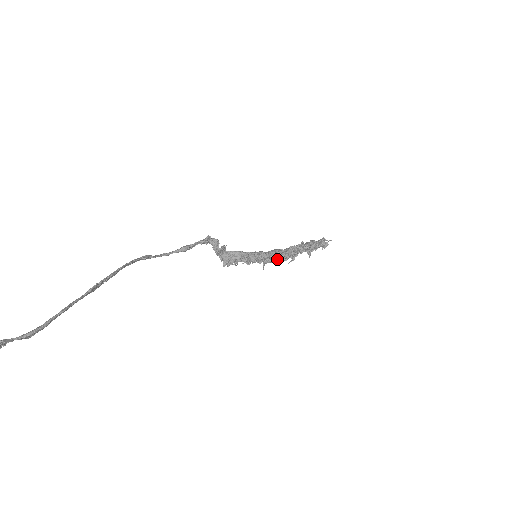
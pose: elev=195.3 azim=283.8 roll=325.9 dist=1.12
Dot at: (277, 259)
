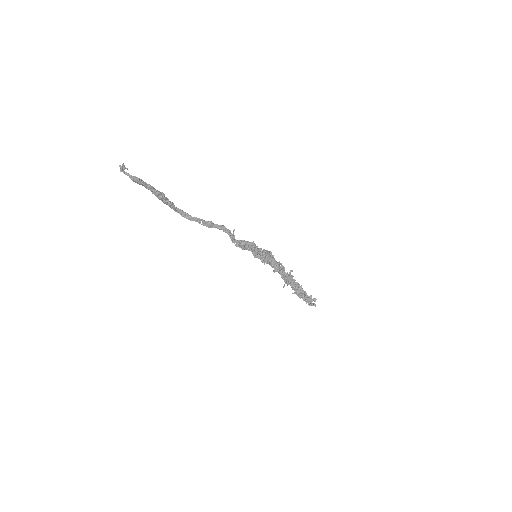
Dot at: (270, 255)
